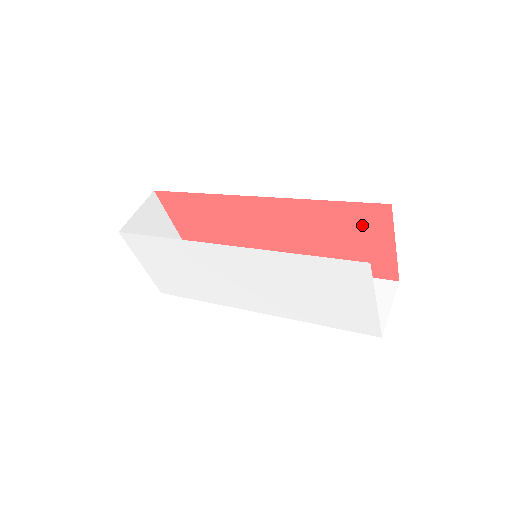
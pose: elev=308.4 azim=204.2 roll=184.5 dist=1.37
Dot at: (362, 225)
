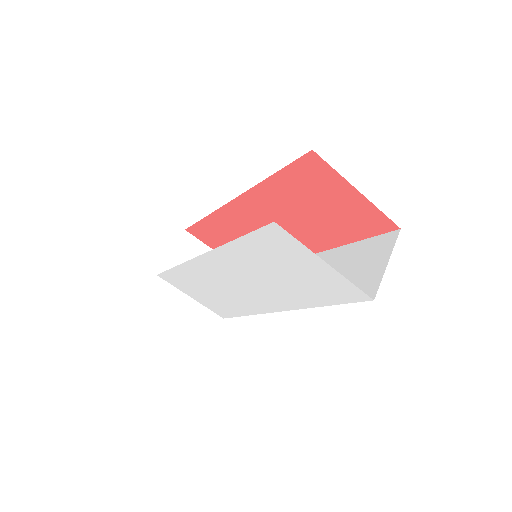
Dot at: (315, 184)
